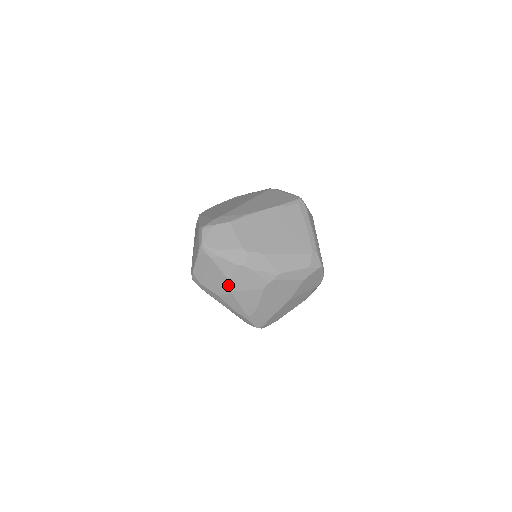
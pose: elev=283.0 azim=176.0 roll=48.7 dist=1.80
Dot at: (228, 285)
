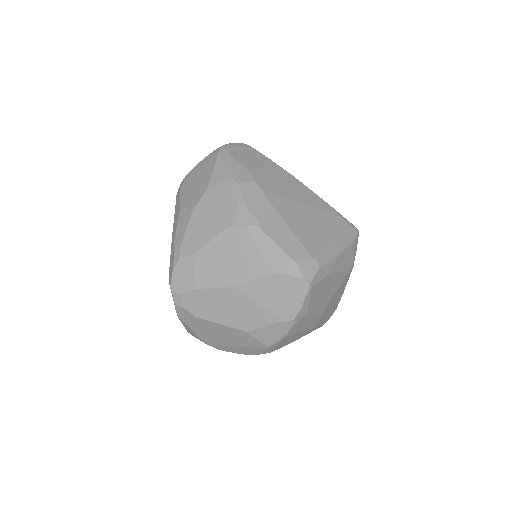
Dot at: (200, 195)
